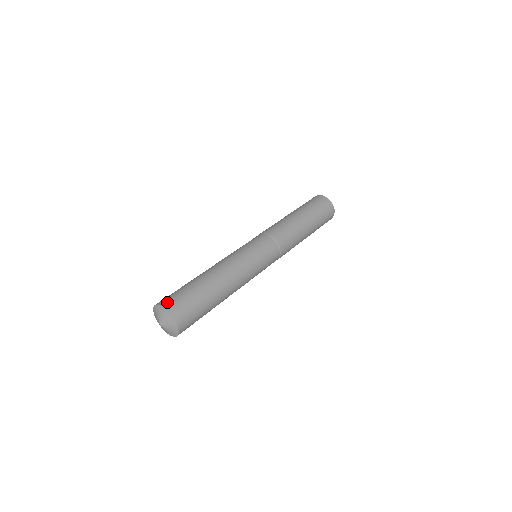
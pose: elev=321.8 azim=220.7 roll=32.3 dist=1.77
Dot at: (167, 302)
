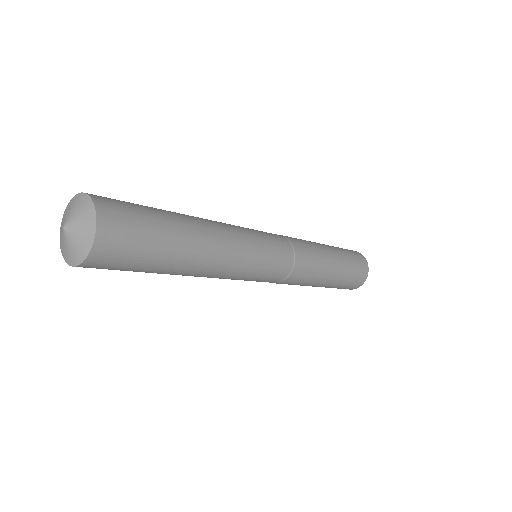
Dot at: occluded
